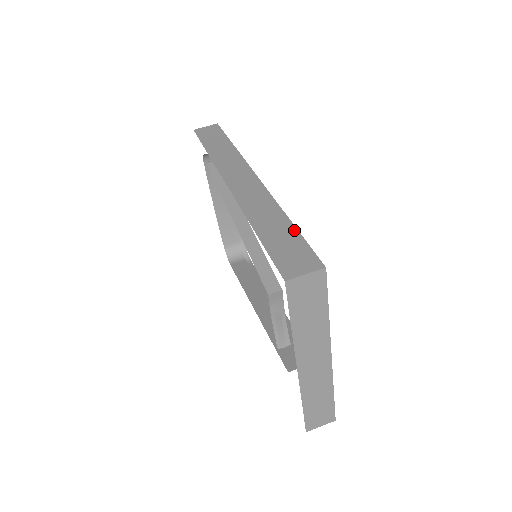
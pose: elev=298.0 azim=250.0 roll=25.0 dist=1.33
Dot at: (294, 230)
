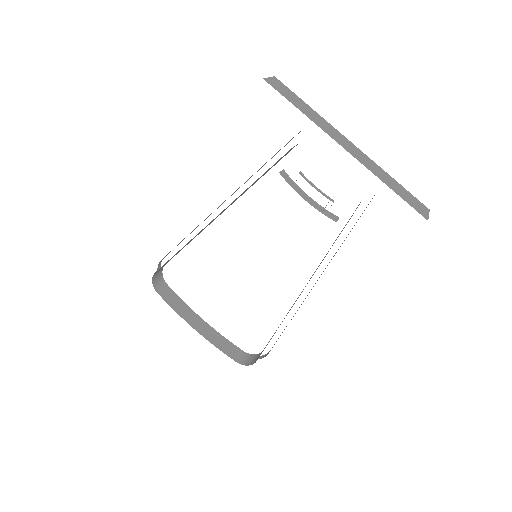
Dot at: occluded
